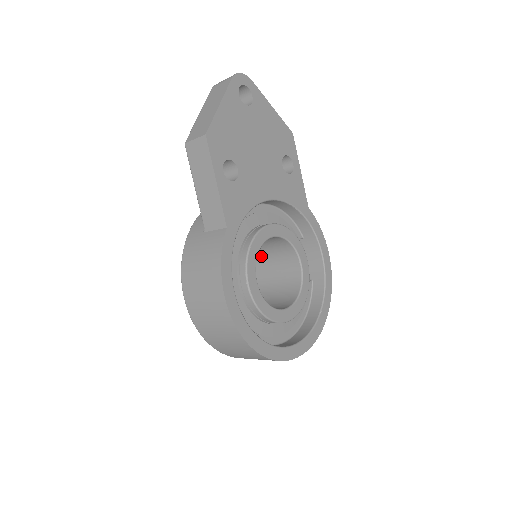
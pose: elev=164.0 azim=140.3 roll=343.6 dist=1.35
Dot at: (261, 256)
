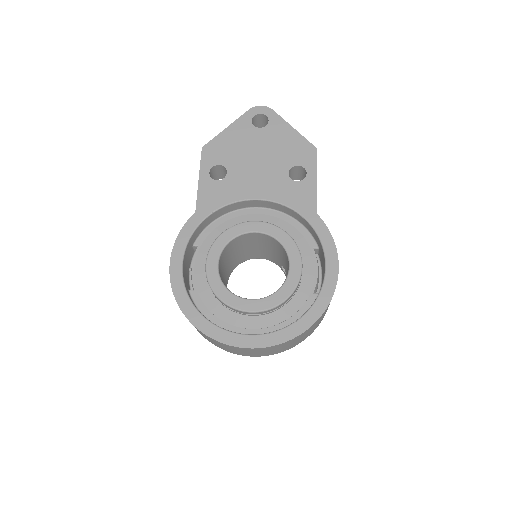
Dot at: (285, 267)
